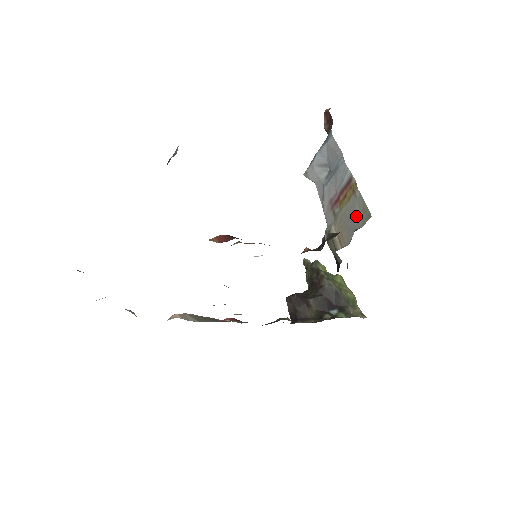
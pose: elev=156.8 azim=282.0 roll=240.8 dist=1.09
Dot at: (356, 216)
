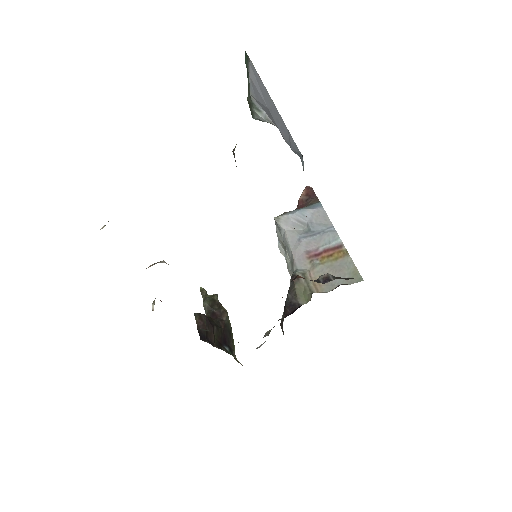
Dot at: (344, 274)
